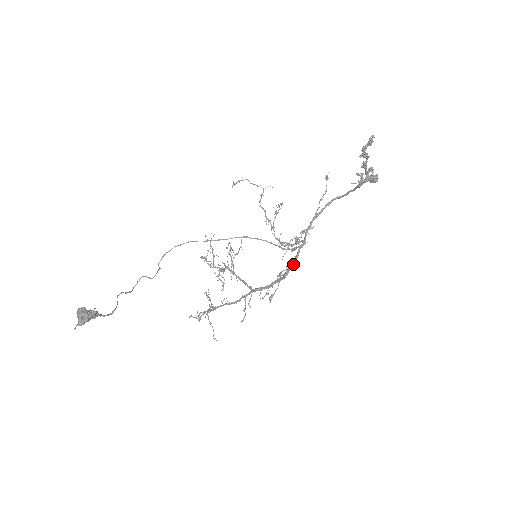
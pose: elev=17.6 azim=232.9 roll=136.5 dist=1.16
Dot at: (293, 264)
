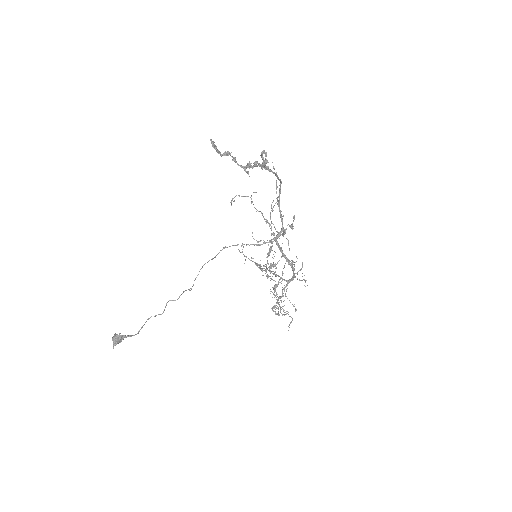
Dot at: (282, 253)
